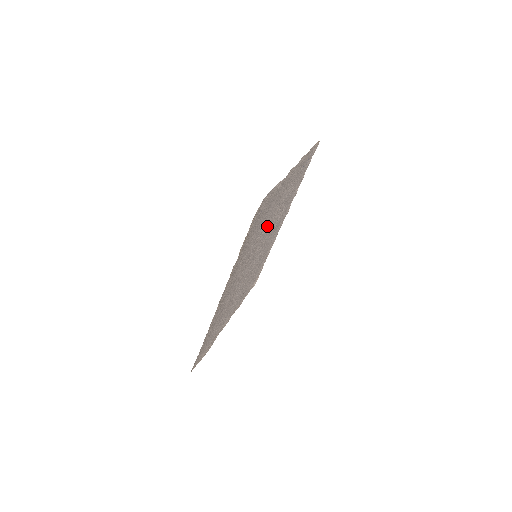
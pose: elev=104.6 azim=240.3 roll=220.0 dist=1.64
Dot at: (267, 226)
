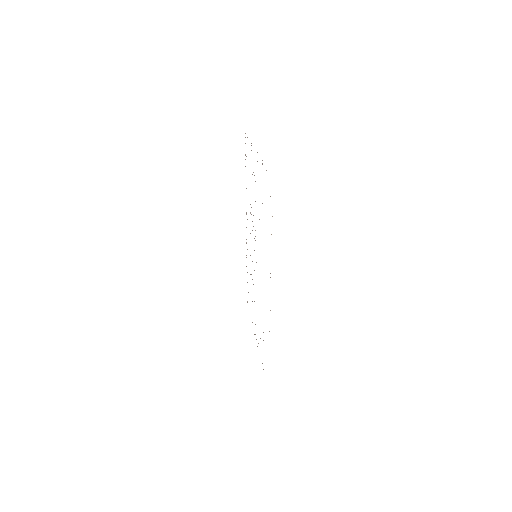
Dot at: occluded
